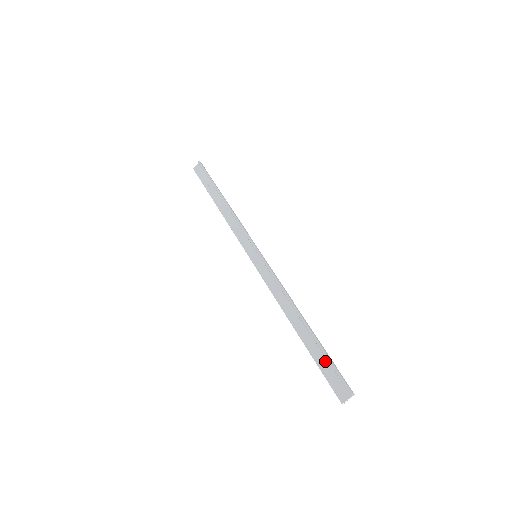
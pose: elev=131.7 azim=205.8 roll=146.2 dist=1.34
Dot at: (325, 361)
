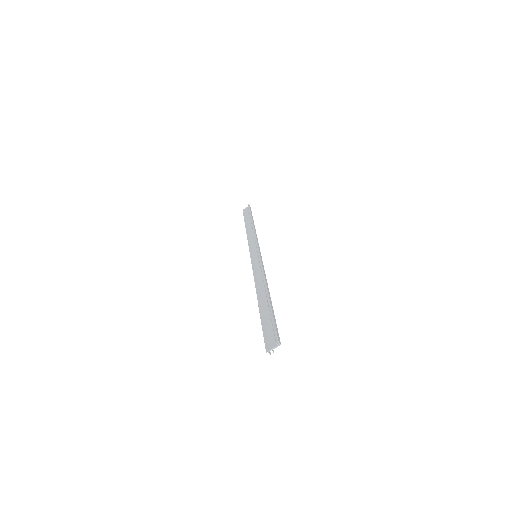
Dot at: (269, 321)
